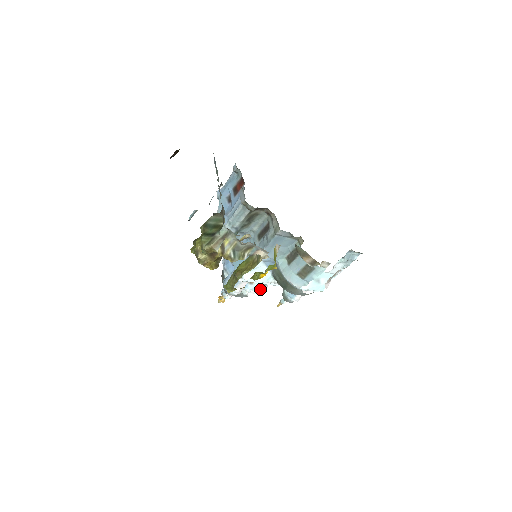
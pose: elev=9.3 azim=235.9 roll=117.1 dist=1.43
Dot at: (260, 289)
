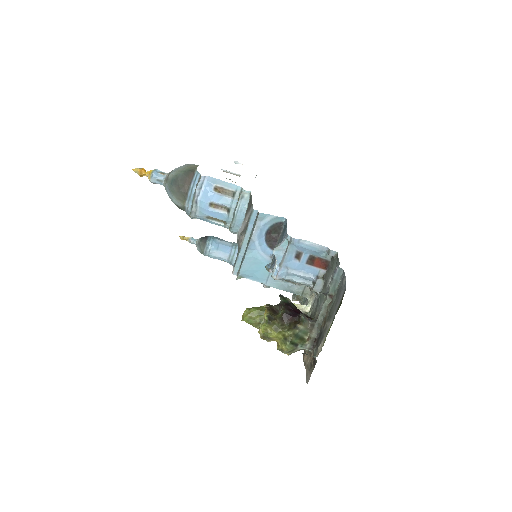
Dot at: occluded
